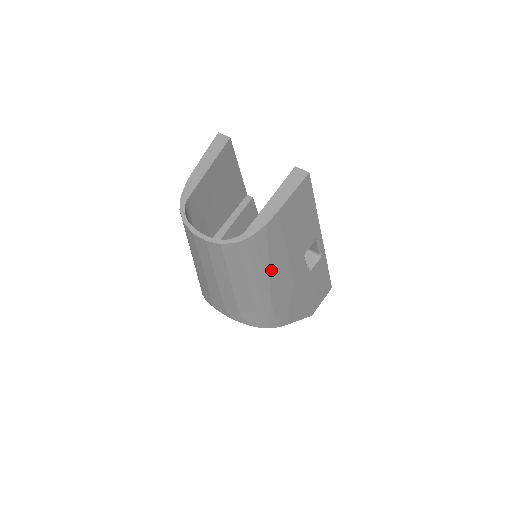
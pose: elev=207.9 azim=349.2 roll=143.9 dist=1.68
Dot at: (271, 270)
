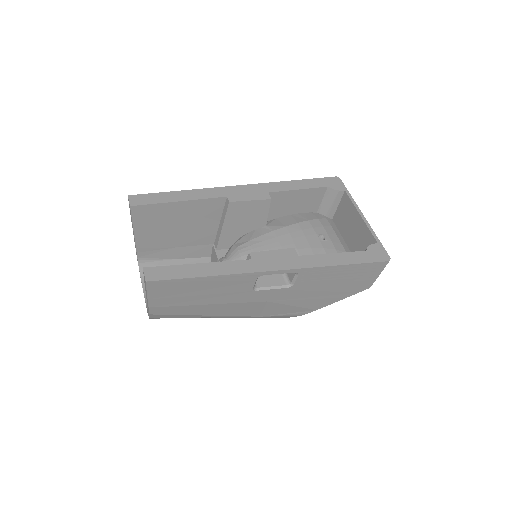
Dot at: (213, 314)
